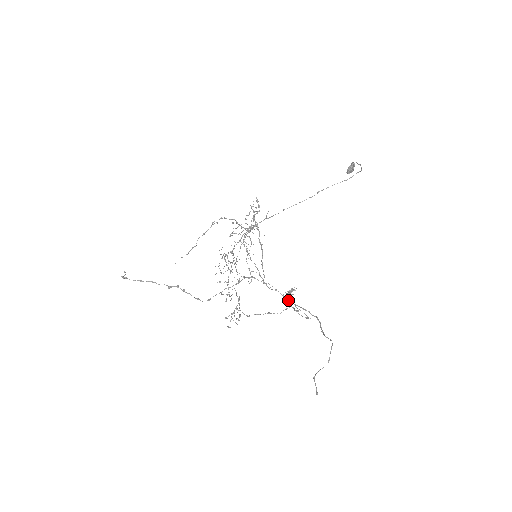
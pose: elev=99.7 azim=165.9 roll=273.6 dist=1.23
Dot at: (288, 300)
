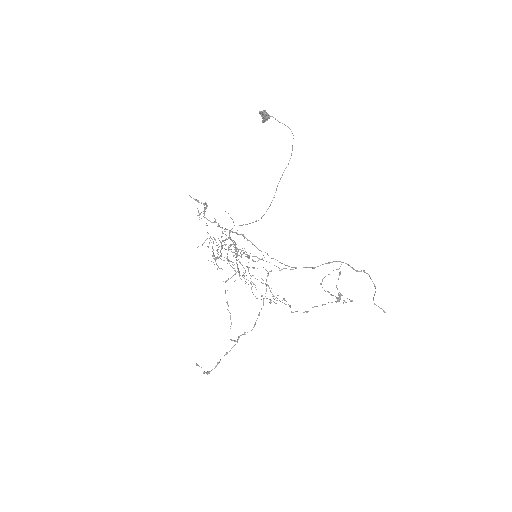
Dot at: (312, 268)
